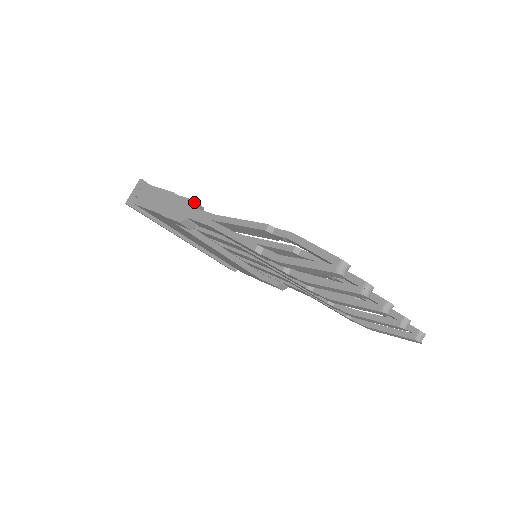
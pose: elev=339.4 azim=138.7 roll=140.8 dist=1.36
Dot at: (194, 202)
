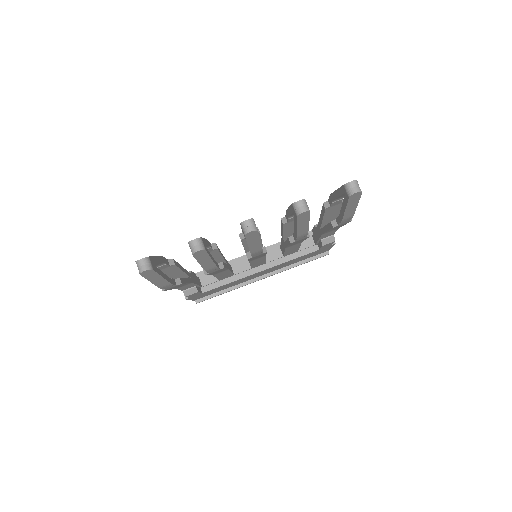
Dot at: occluded
